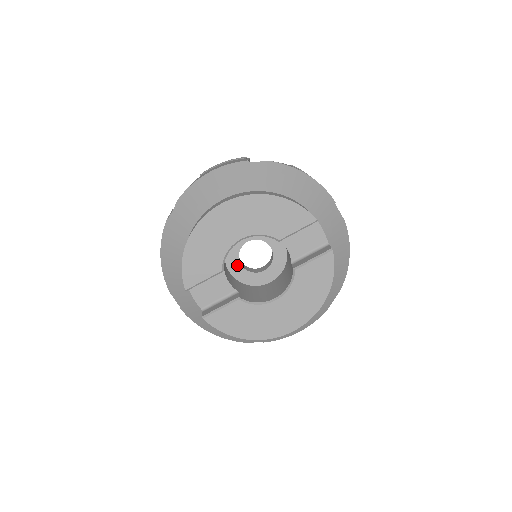
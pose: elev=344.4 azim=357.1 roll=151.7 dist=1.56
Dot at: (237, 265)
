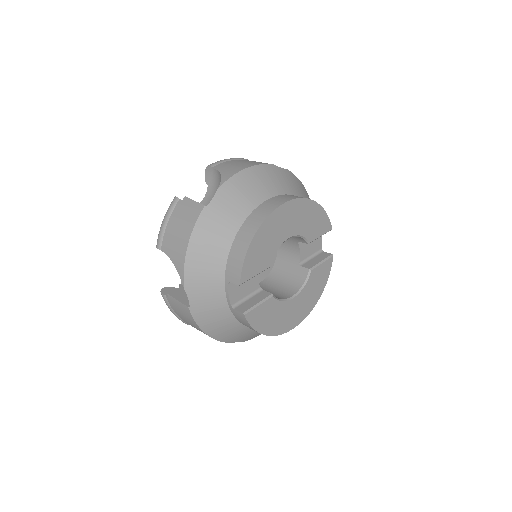
Dot at: occluded
